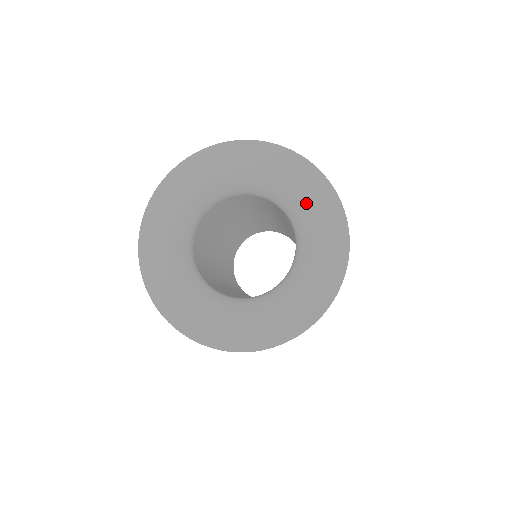
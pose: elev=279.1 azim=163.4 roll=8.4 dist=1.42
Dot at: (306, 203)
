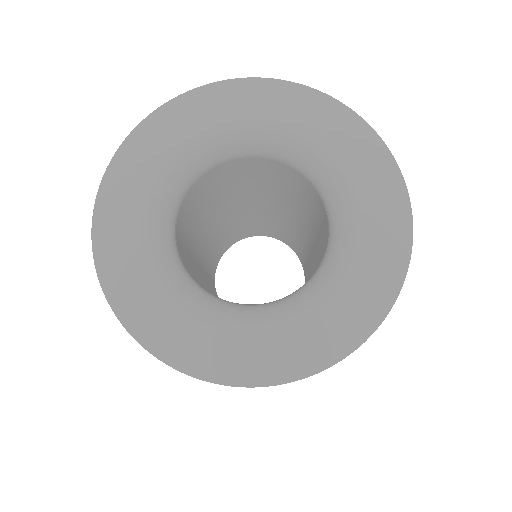
Dot at: (360, 260)
